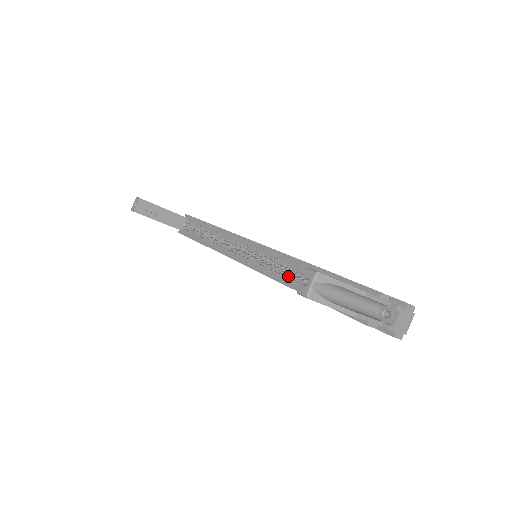
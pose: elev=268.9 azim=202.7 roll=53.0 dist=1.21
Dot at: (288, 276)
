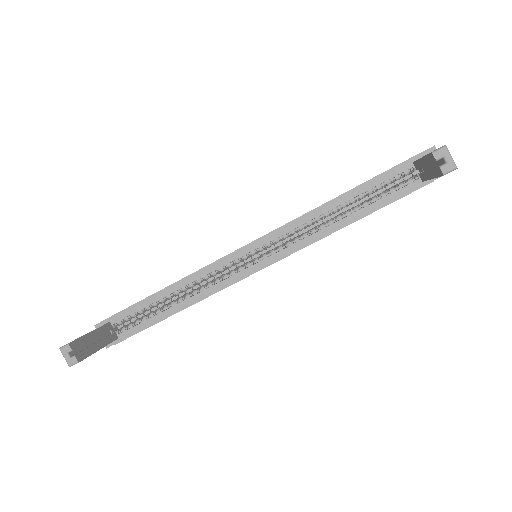
Dot at: (321, 228)
